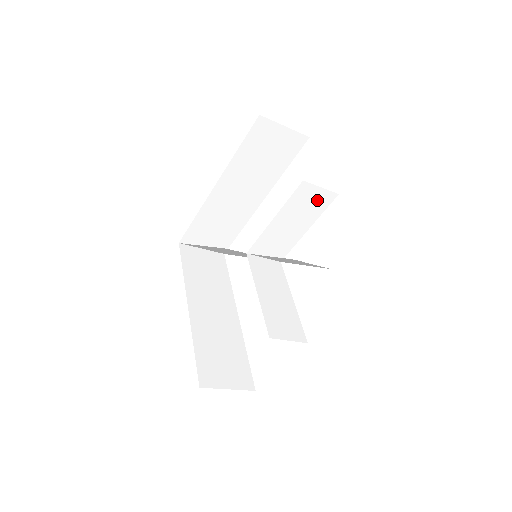
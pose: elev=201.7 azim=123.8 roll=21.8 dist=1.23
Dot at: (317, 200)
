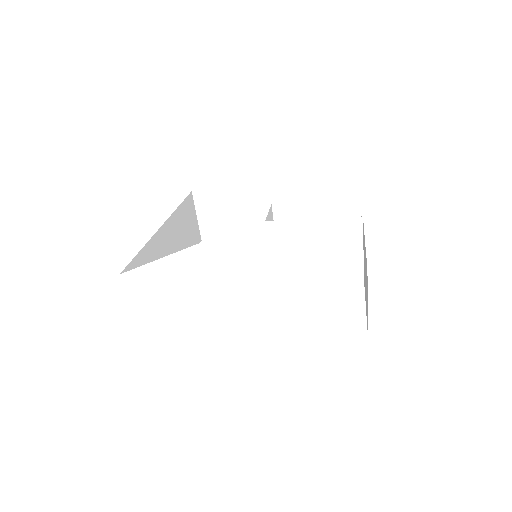
Dot at: occluded
